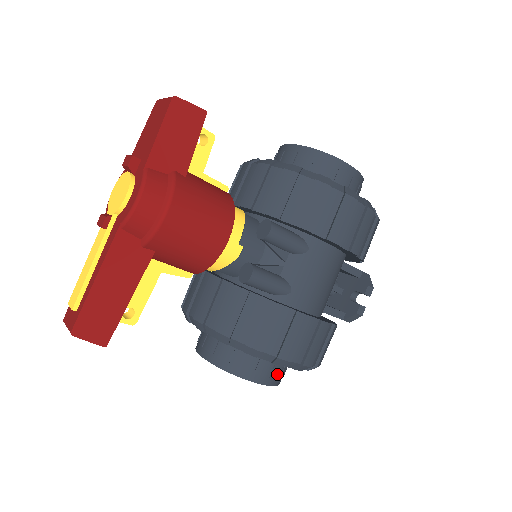
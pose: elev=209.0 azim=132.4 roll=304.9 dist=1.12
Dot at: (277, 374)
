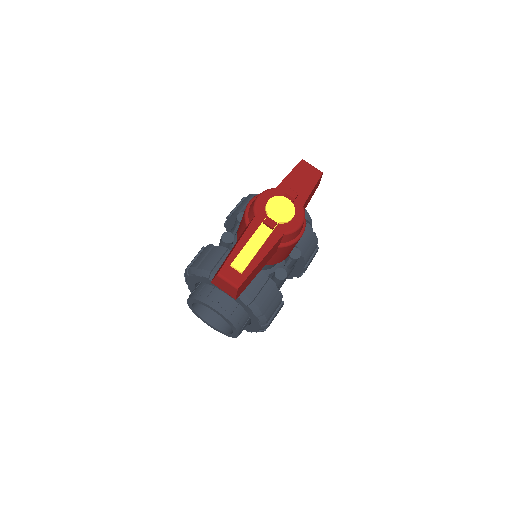
Dot at: occluded
